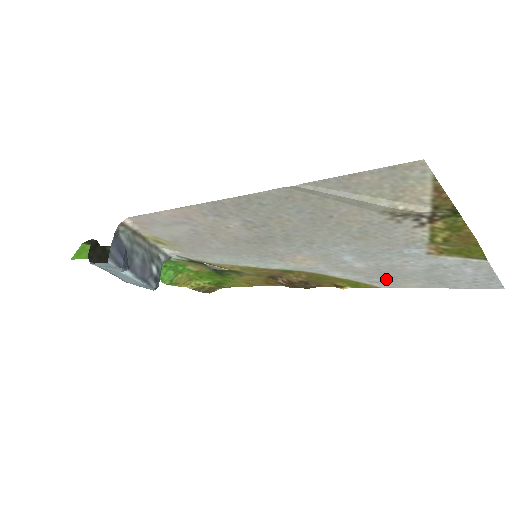
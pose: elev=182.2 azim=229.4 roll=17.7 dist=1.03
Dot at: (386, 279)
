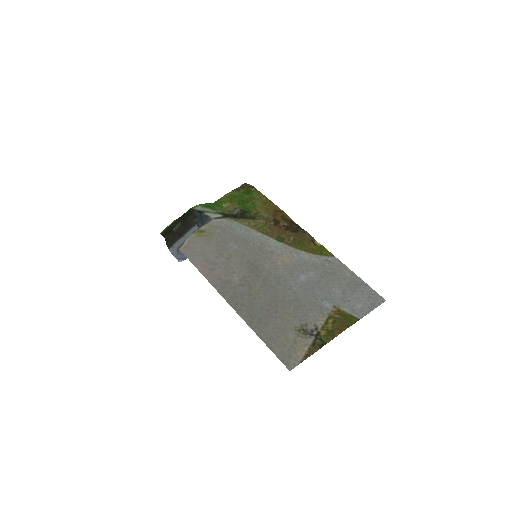
Dot at: (332, 269)
